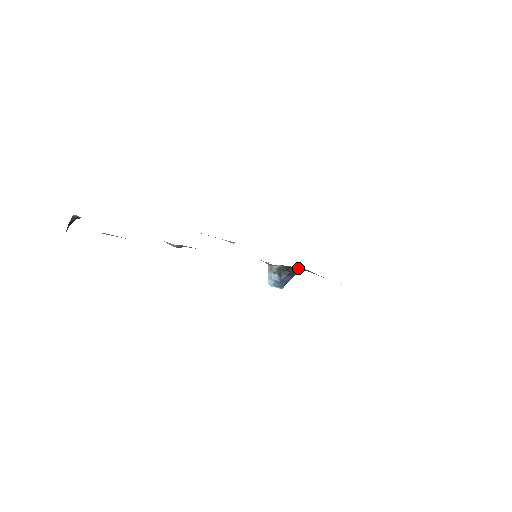
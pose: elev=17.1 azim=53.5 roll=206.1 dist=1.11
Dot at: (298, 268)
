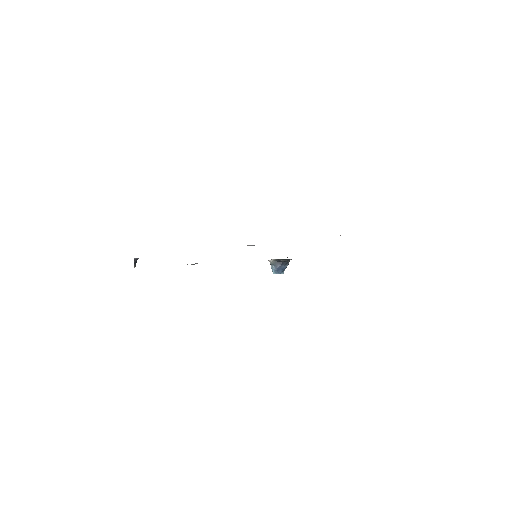
Dot at: (286, 259)
